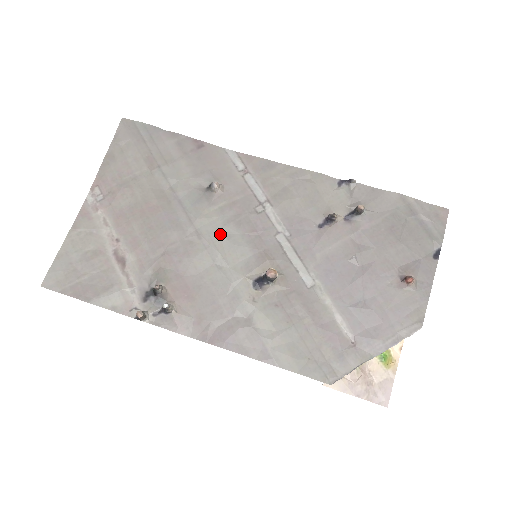
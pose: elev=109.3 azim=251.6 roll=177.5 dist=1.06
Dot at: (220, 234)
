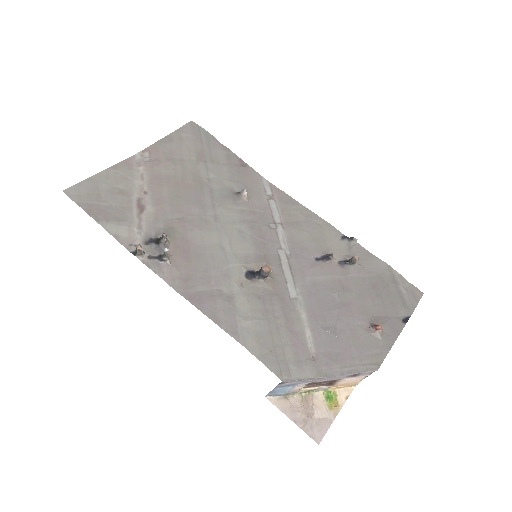
Dot at: (234, 226)
